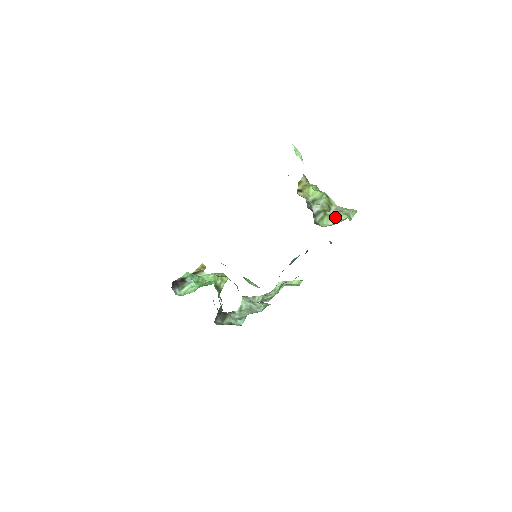
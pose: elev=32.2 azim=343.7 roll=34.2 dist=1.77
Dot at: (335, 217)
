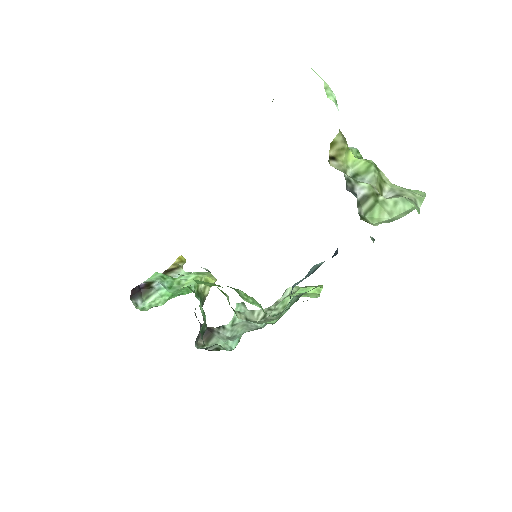
Dot at: (393, 206)
